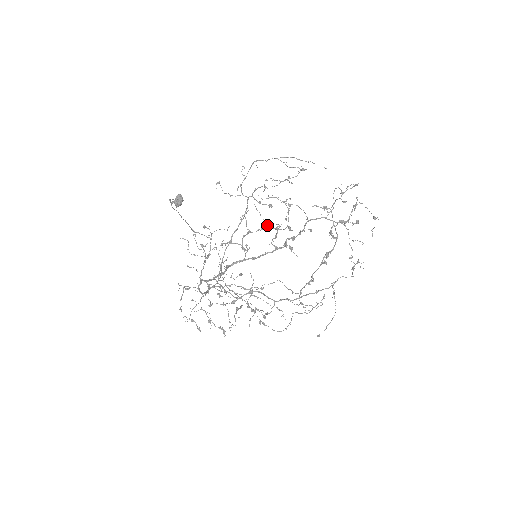
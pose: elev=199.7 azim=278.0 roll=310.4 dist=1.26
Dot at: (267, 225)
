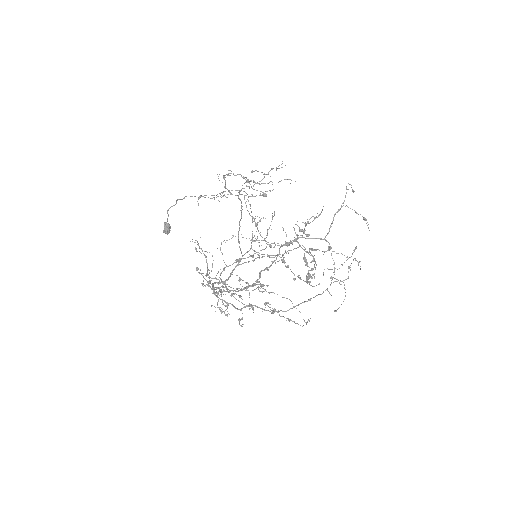
Dot at: (240, 258)
